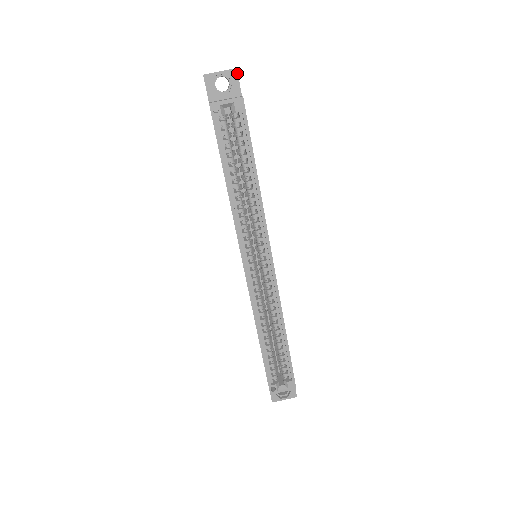
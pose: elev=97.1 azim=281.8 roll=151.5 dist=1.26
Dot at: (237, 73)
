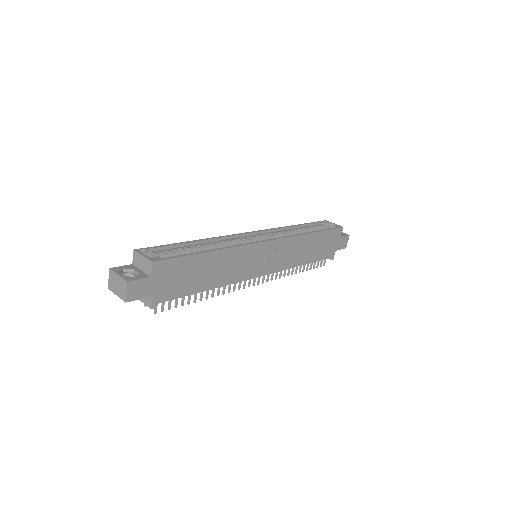
Dot at: (348, 235)
